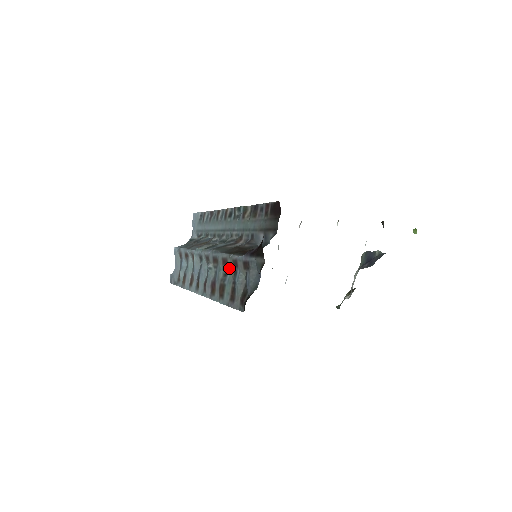
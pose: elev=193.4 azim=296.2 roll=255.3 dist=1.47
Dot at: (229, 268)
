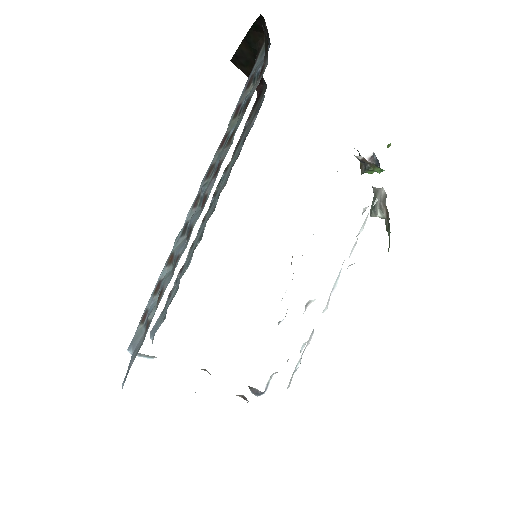
Dot at: (231, 129)
